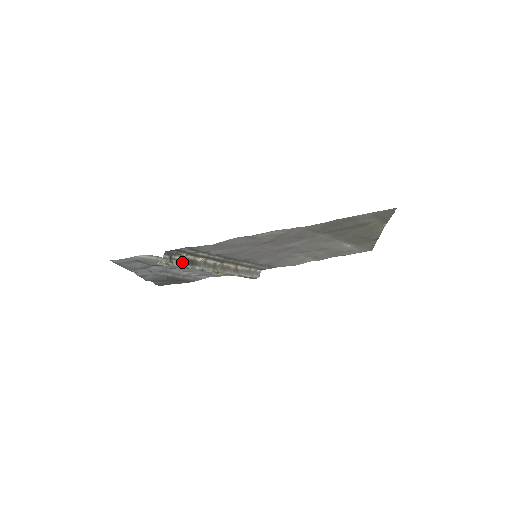
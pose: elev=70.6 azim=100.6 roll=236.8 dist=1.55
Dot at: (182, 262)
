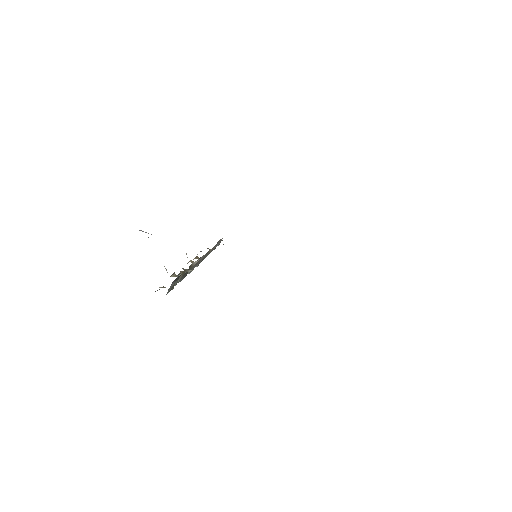
Dot at: (181, 278)
